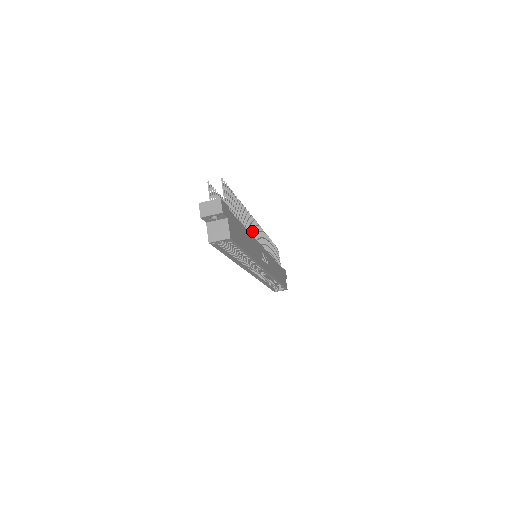
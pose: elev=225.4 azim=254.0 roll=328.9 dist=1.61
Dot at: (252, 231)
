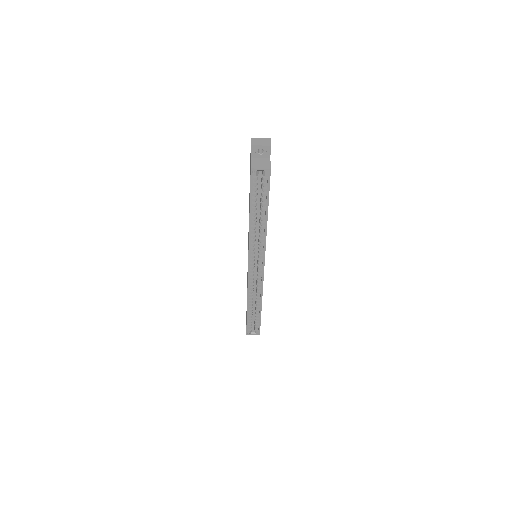
Dot at: occluded
